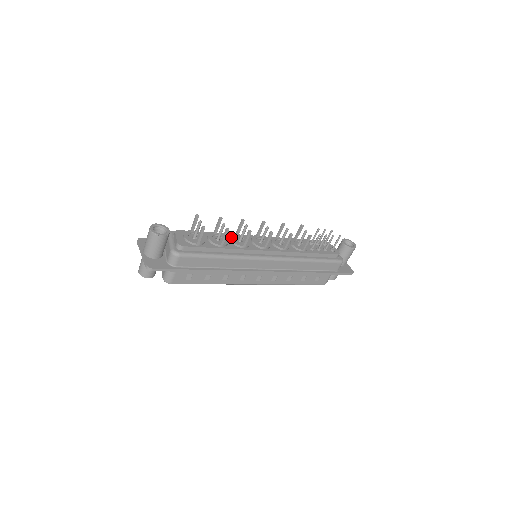
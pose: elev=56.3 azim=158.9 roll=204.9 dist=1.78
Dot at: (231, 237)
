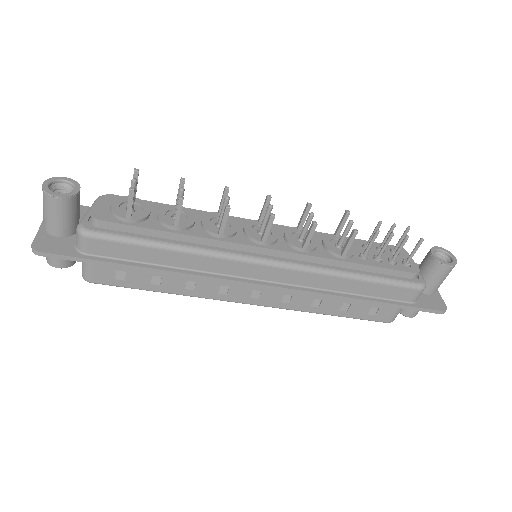
Dot at: (204, 217)
